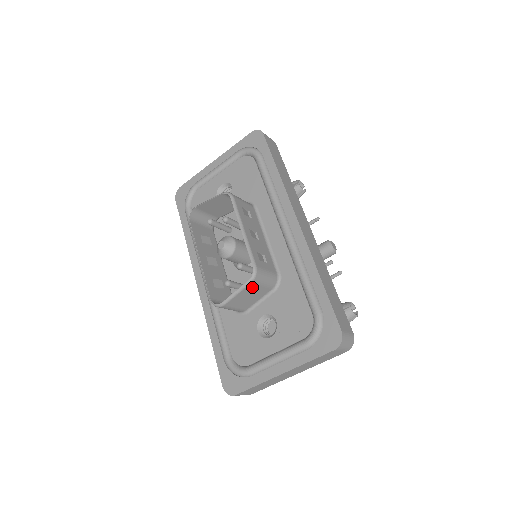
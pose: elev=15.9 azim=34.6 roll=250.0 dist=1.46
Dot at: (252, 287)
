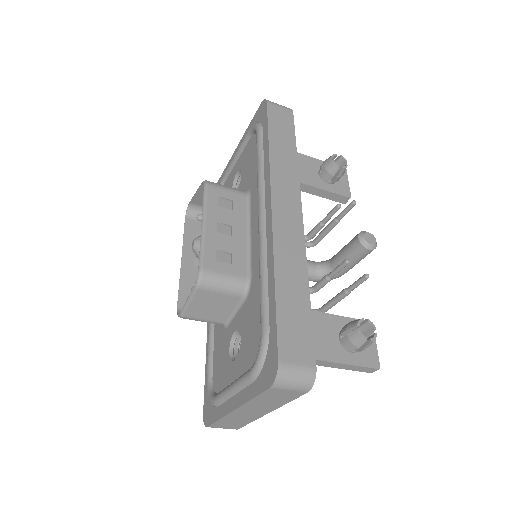
Dot at: (205, 295)
